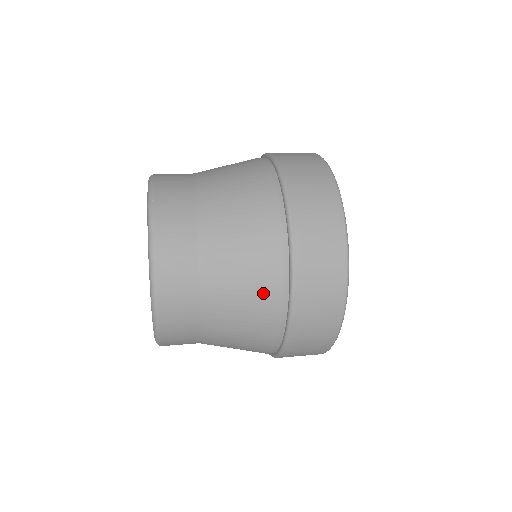
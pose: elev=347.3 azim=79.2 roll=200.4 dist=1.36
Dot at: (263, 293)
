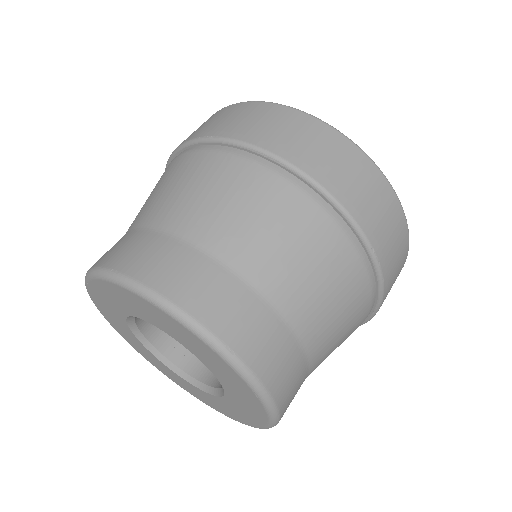
Dot at: occluded
